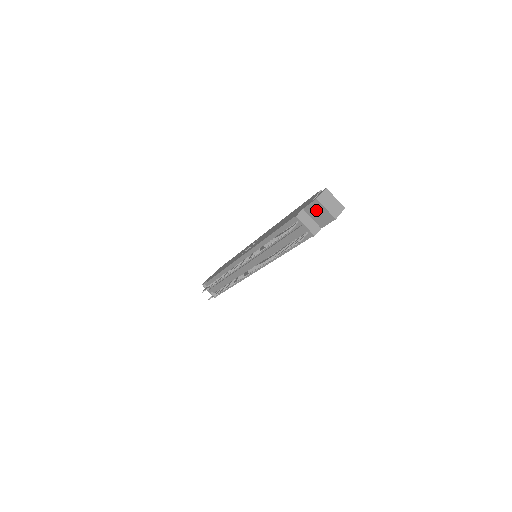
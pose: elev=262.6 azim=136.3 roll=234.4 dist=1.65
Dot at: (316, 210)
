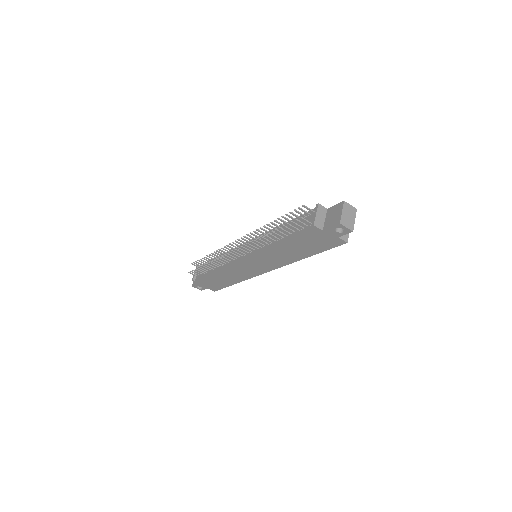
Dot at: (335, 212)
